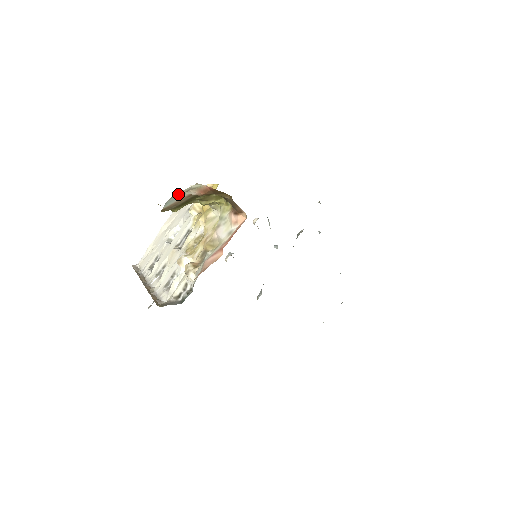
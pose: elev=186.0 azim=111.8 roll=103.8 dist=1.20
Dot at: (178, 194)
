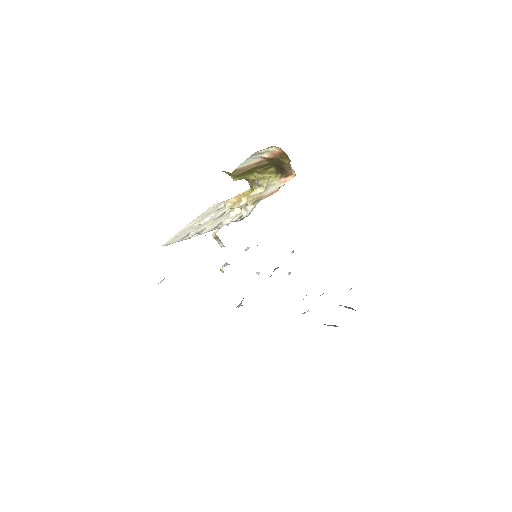
Dot at: (257, 154)
